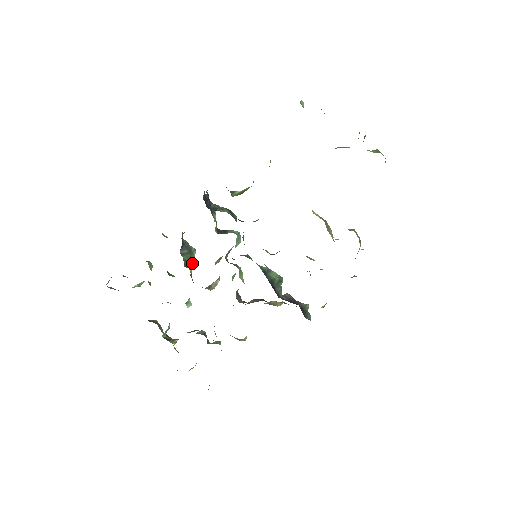
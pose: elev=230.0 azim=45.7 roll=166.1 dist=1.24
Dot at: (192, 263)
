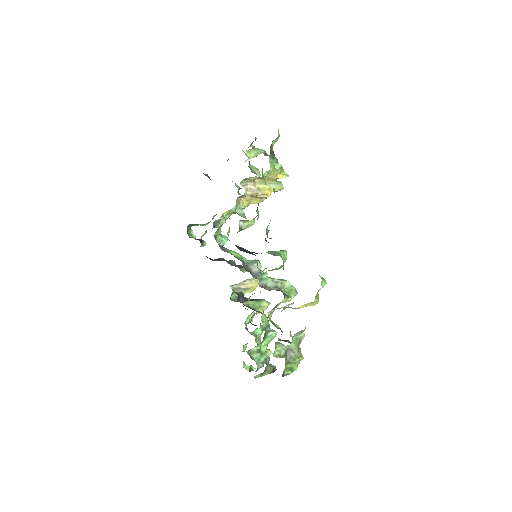
Dot at: occluded
